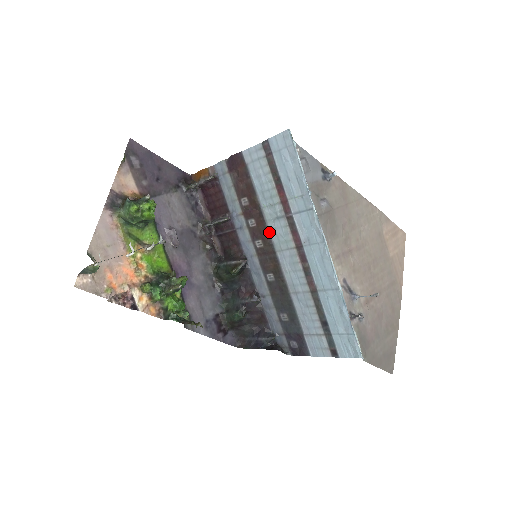
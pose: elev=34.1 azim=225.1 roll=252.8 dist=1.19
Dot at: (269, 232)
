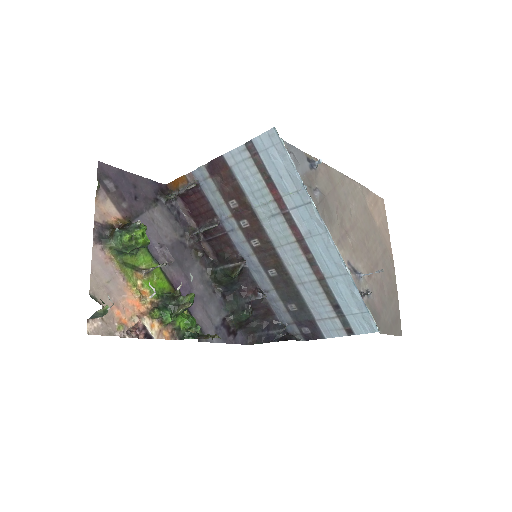
Dot at: (265, 230)
